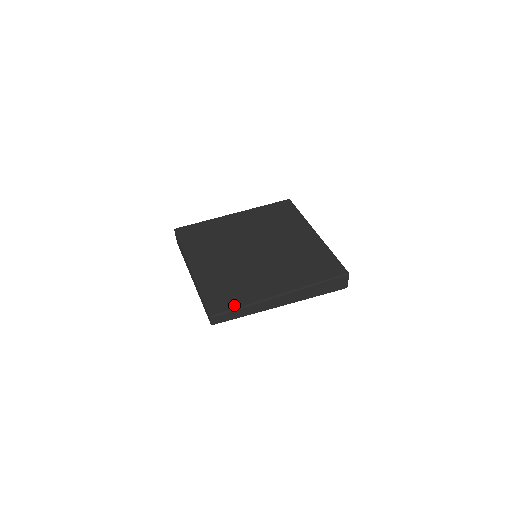
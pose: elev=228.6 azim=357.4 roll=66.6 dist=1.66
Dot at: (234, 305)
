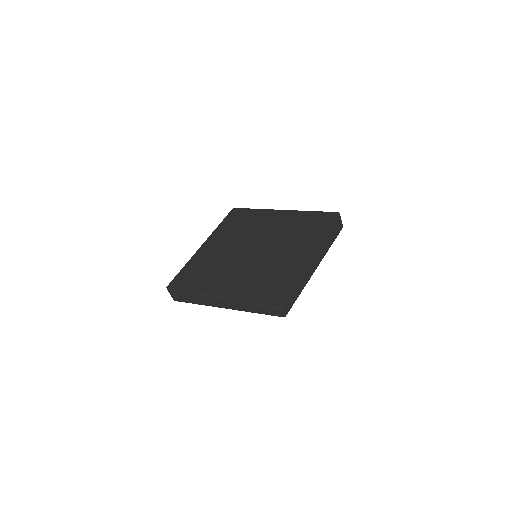
Dot at: (288, 288)
